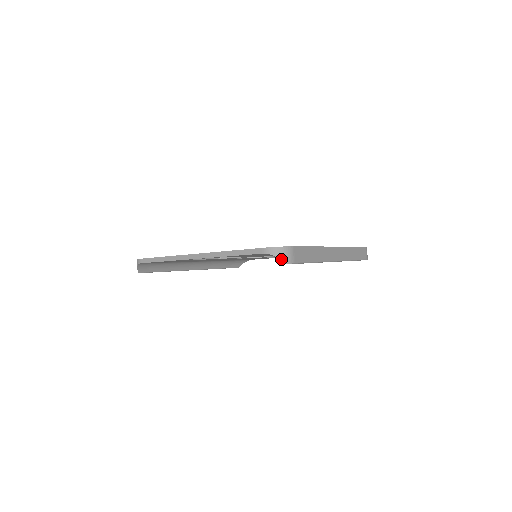
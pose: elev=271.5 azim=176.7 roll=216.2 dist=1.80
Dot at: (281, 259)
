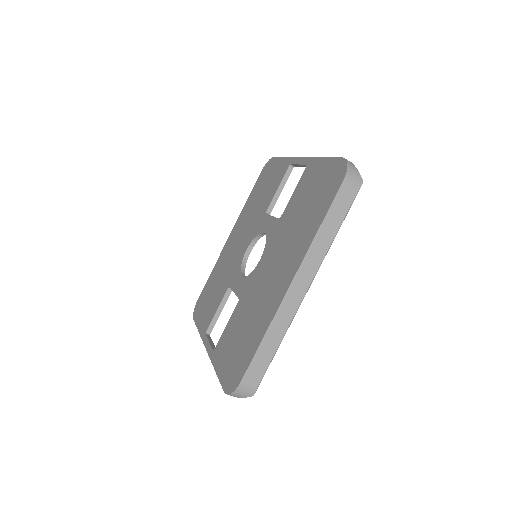
Dot at: (243, 397)
